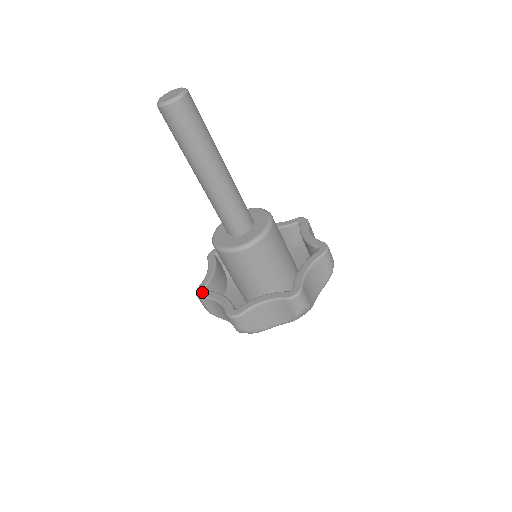
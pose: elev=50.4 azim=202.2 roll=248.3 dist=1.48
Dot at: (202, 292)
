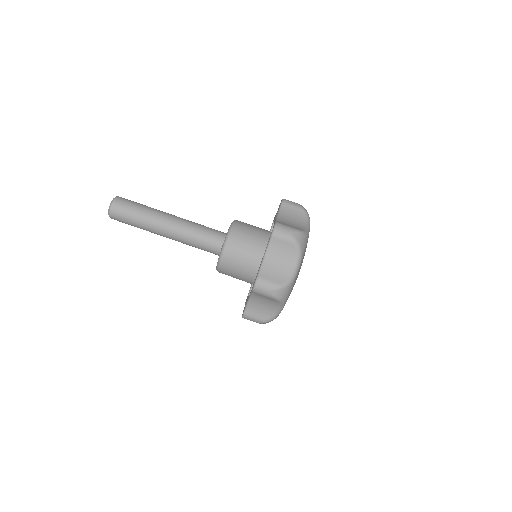
Dot at: (246, 299)
